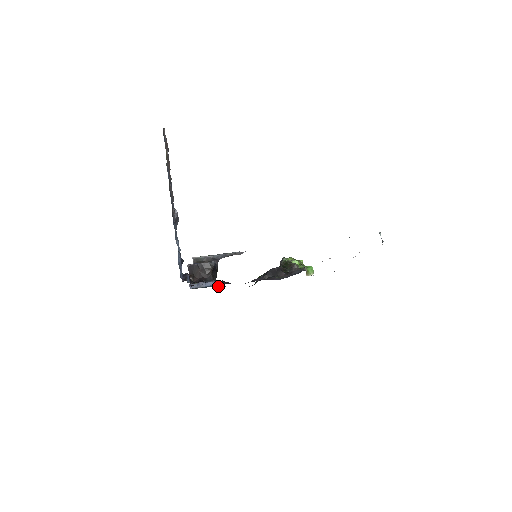
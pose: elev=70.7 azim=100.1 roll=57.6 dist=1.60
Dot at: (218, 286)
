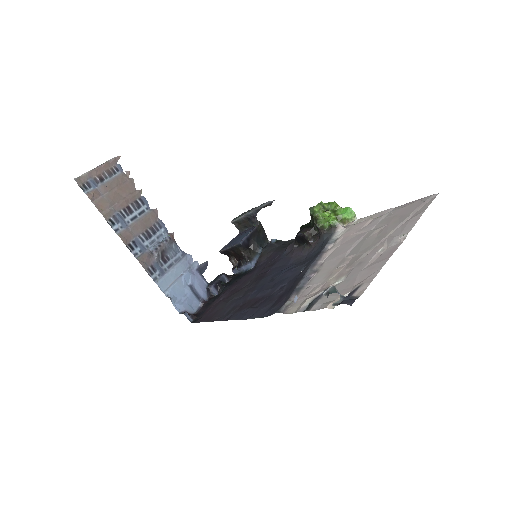
Dot at: (271, 240)
